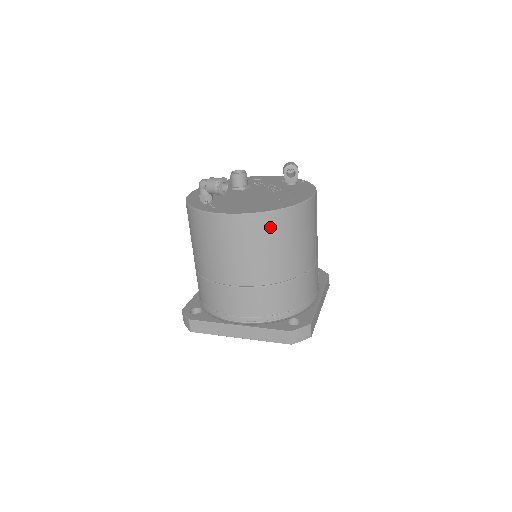
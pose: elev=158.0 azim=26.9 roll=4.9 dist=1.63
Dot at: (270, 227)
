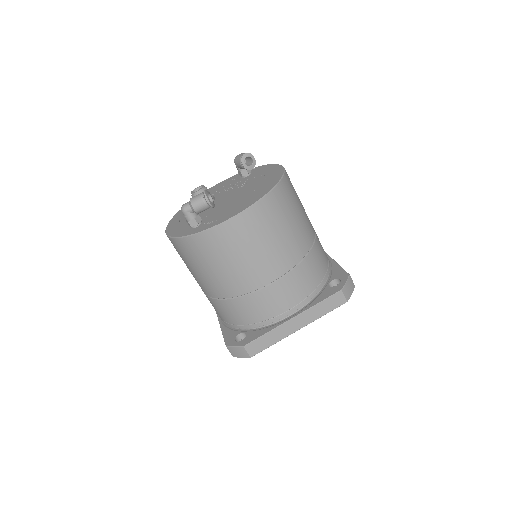
Dot at: (276, 207)
